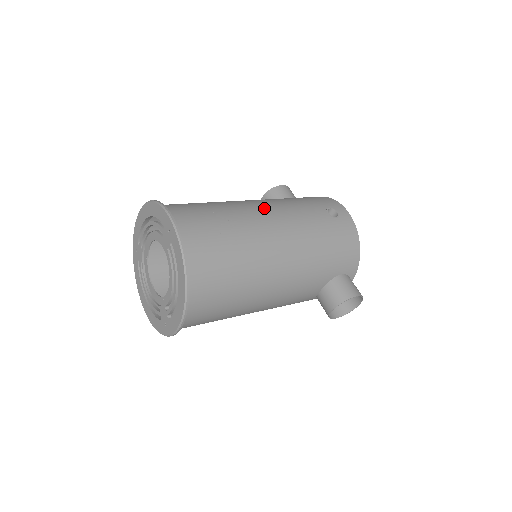
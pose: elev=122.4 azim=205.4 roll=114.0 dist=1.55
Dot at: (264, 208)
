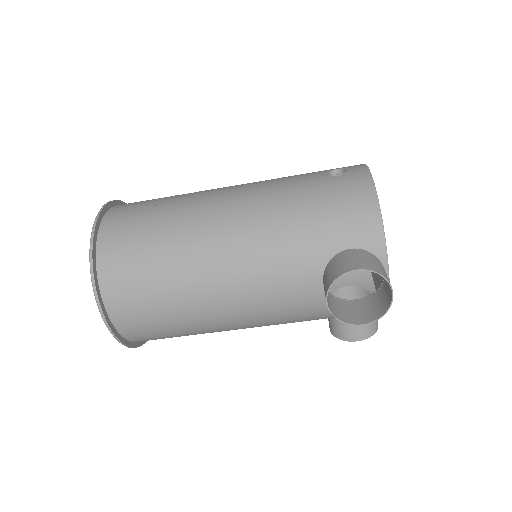
Dot at: (233, 186)
